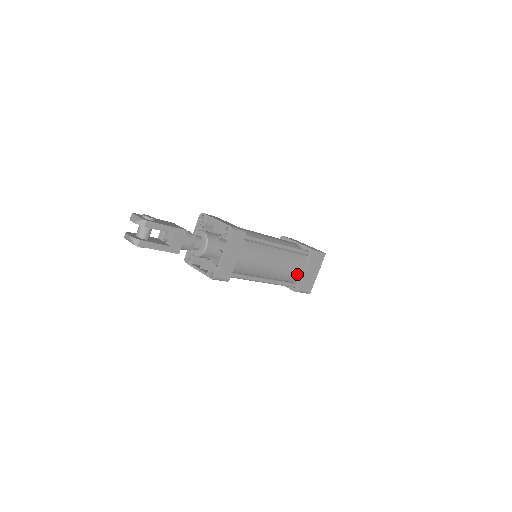
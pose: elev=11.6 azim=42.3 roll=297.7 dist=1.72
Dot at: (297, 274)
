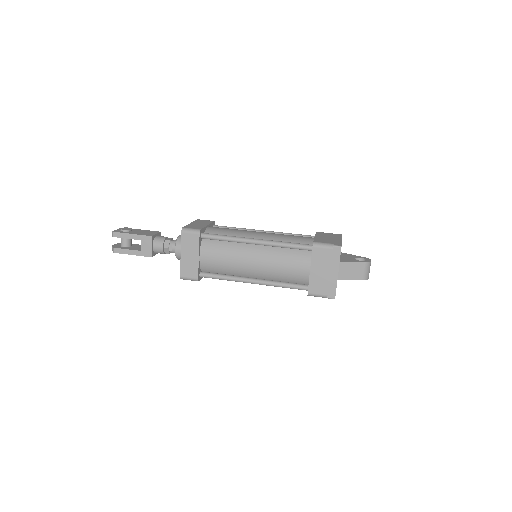
Dot at: (301, 274)
